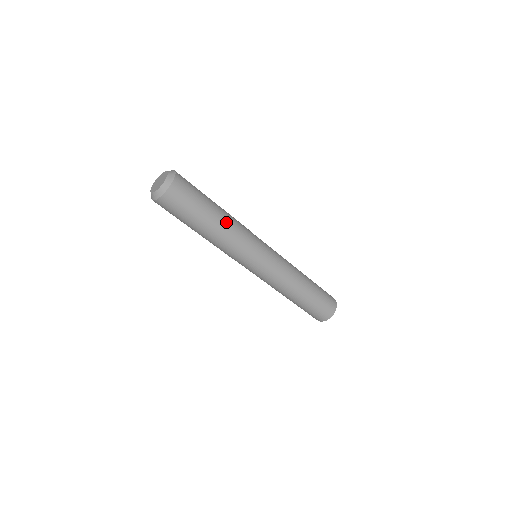
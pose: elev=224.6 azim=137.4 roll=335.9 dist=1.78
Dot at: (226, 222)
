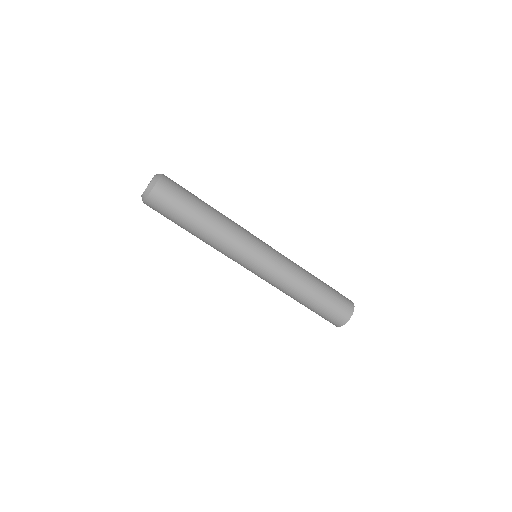
Dot at: (212, 226)
